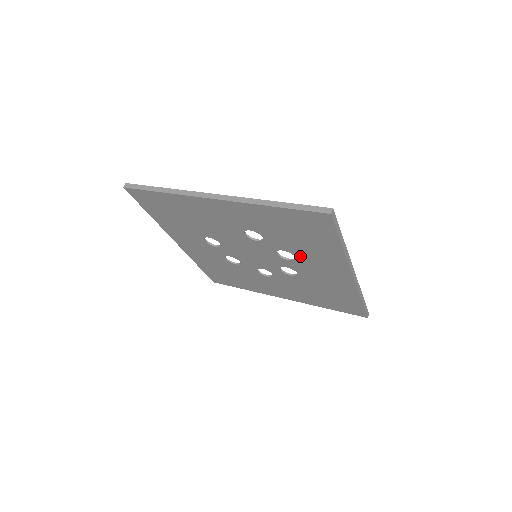
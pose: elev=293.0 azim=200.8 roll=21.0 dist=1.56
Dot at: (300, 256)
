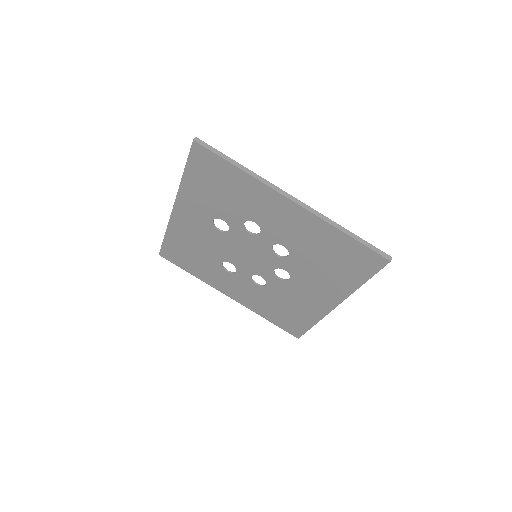
Dot at: (254, 217)
